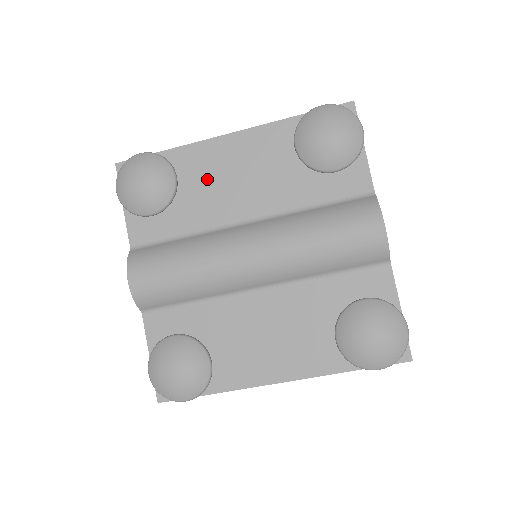
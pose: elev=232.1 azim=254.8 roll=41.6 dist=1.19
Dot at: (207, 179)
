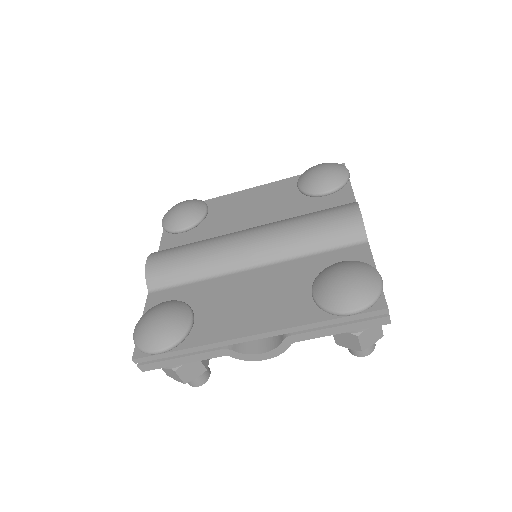
Dot at: (230, 211)
